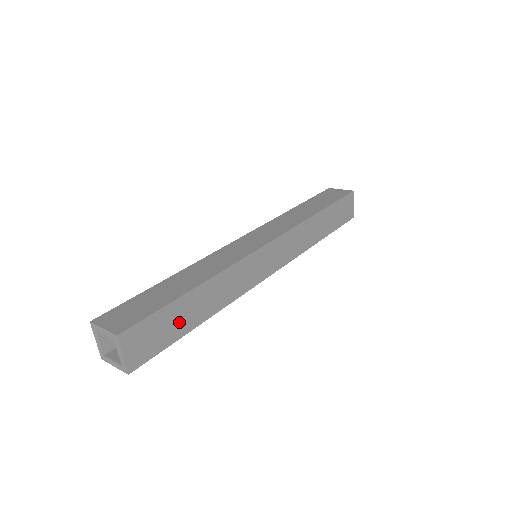
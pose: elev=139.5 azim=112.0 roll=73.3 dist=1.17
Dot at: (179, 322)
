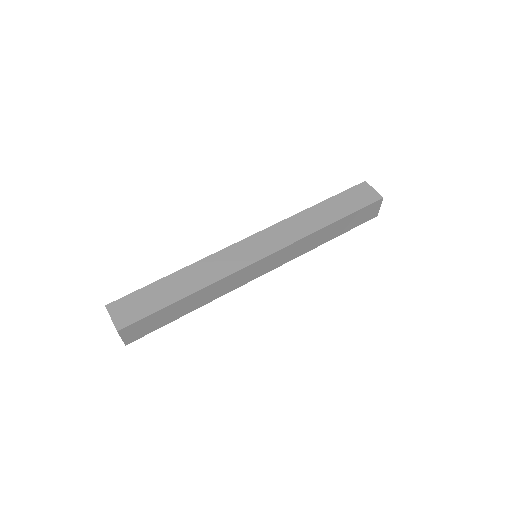
Dot at: (169, 316)
